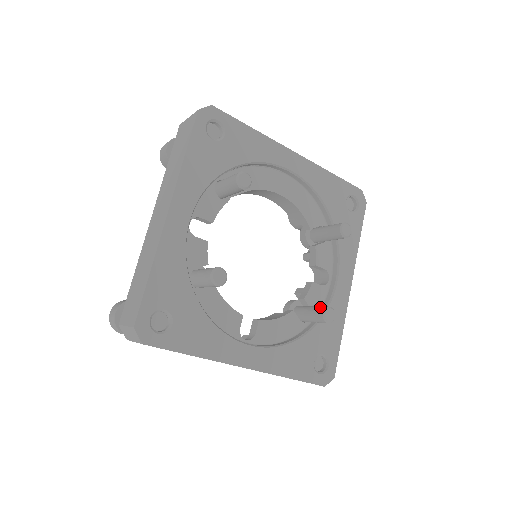
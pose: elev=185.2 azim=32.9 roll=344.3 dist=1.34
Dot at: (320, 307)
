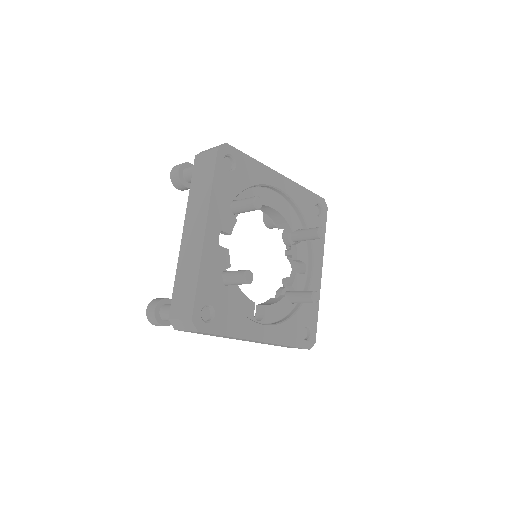
Dot at: (308, 292)
